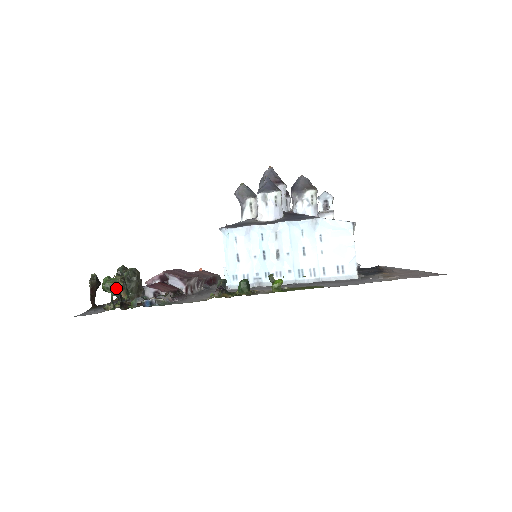
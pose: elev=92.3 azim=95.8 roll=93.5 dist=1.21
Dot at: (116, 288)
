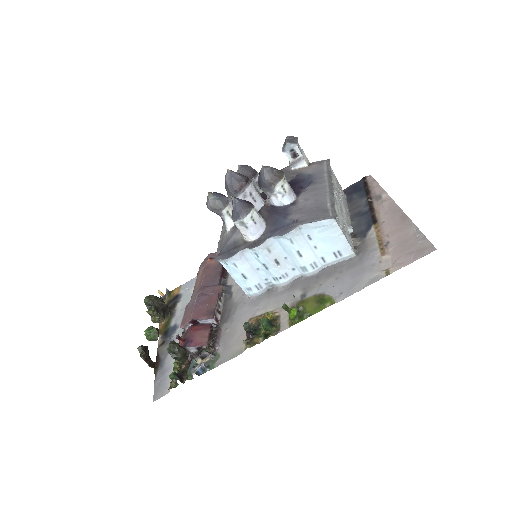
Dot at: (158, 334)
